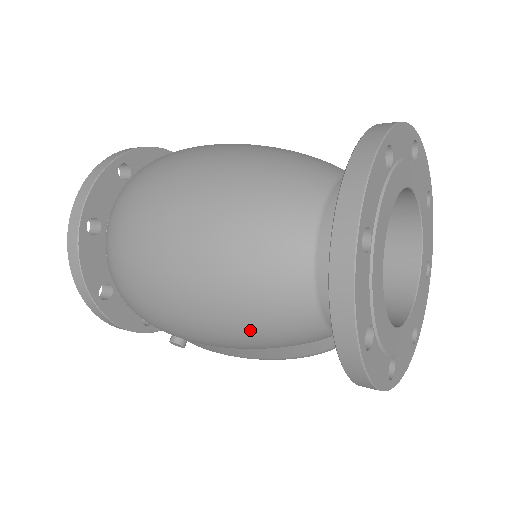
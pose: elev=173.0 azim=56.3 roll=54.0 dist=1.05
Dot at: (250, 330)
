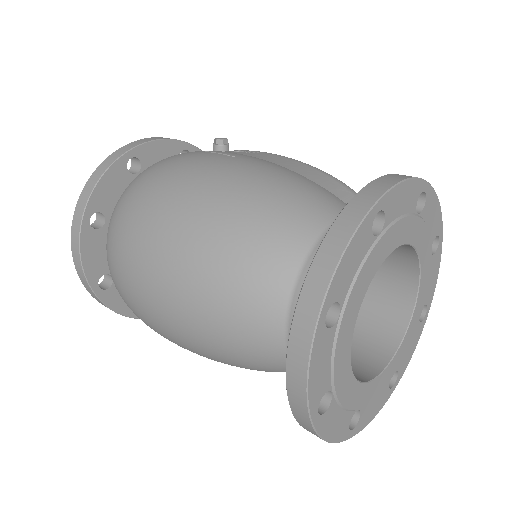
Dot at: occluded
